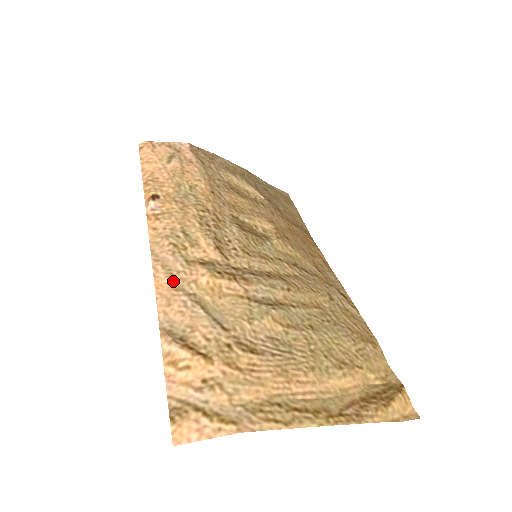
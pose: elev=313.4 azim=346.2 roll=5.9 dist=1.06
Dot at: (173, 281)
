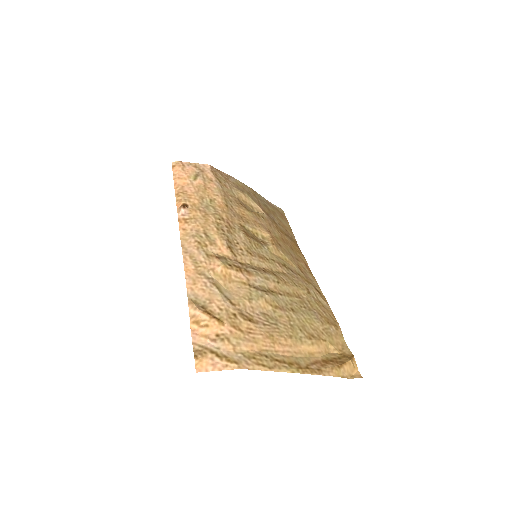
Dot at: (197, 268)
